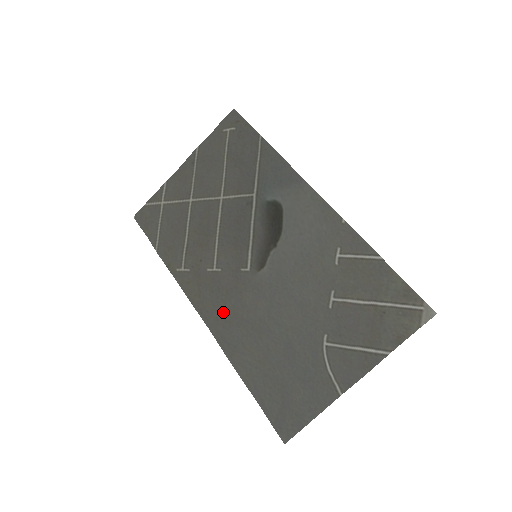
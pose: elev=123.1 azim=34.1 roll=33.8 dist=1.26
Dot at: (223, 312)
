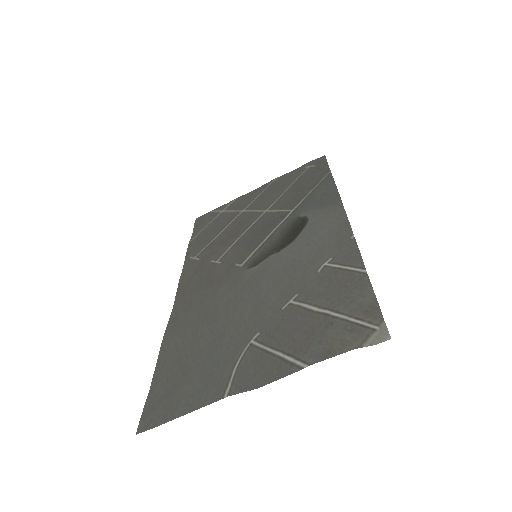
Dot at: (195, 297)
